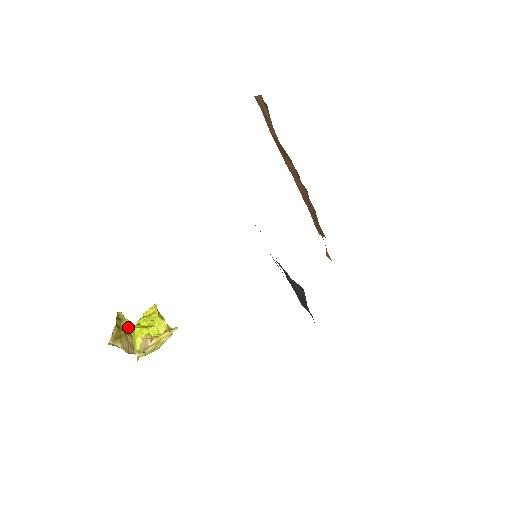
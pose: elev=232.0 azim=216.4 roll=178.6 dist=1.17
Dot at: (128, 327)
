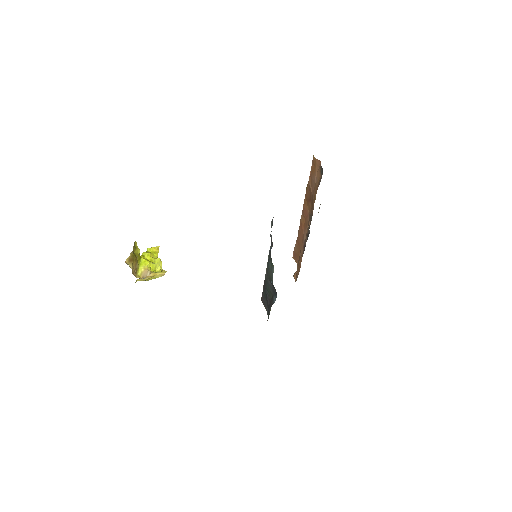
Dot at: (138, 255)
